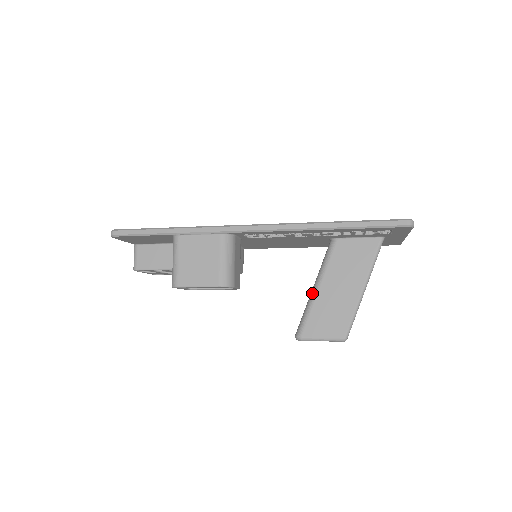
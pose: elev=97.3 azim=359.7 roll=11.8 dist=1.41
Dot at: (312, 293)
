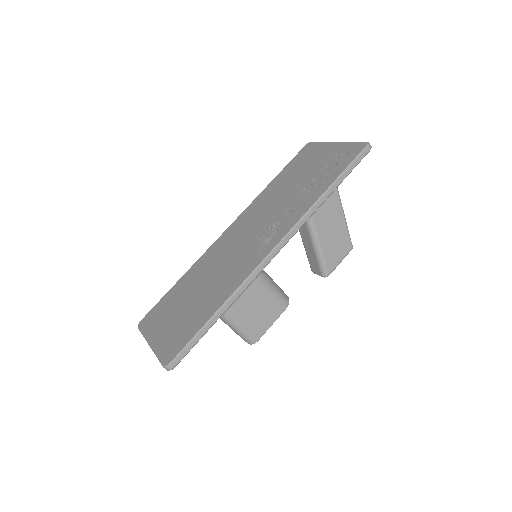
Dot at: (315, 242)
